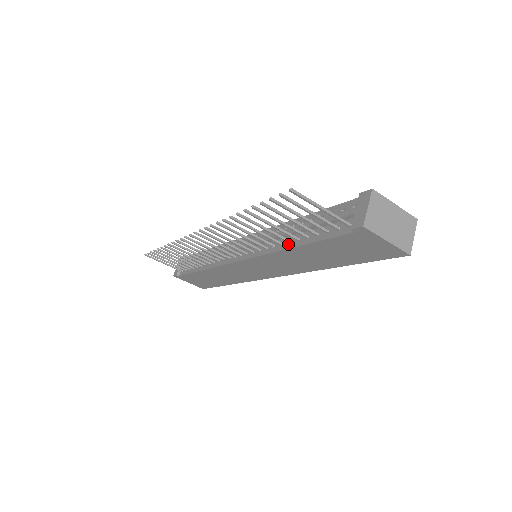
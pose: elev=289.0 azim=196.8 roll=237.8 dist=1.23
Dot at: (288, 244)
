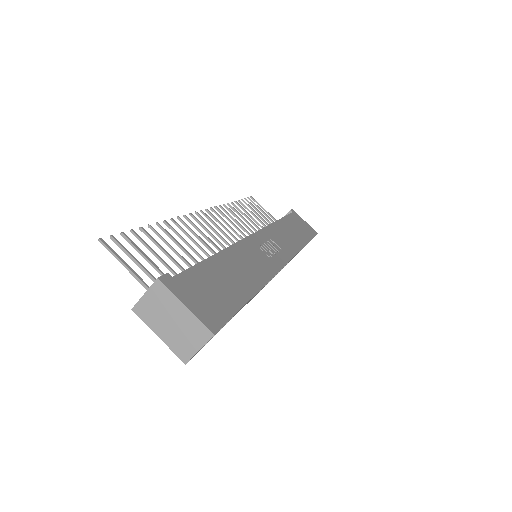
Dot at: occluded
